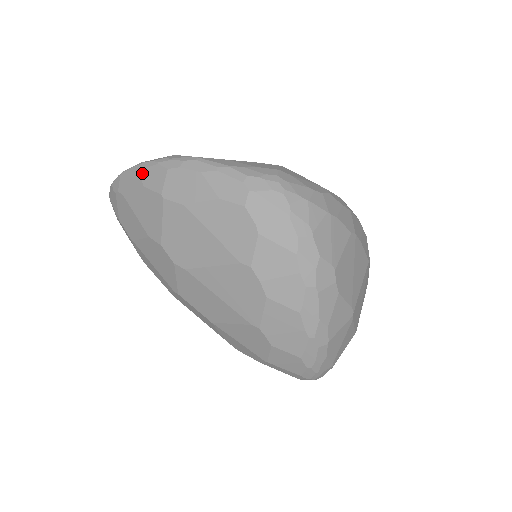
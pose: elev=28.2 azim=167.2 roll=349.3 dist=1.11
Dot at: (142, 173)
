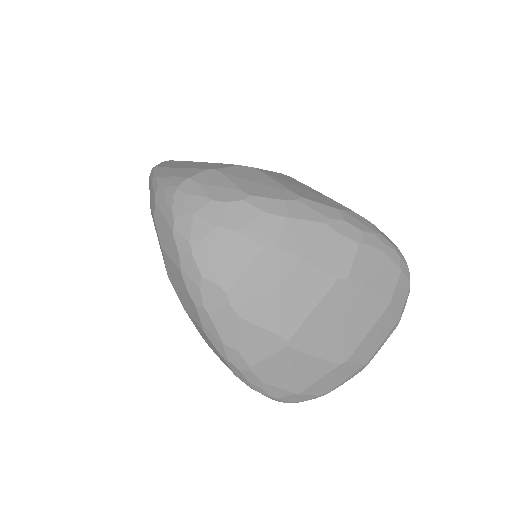
Dot at: occluded
